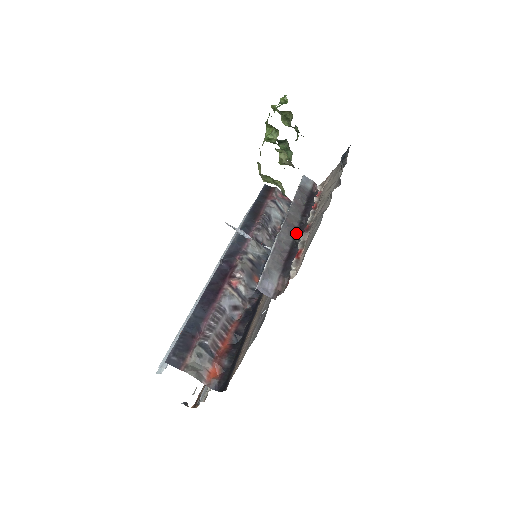
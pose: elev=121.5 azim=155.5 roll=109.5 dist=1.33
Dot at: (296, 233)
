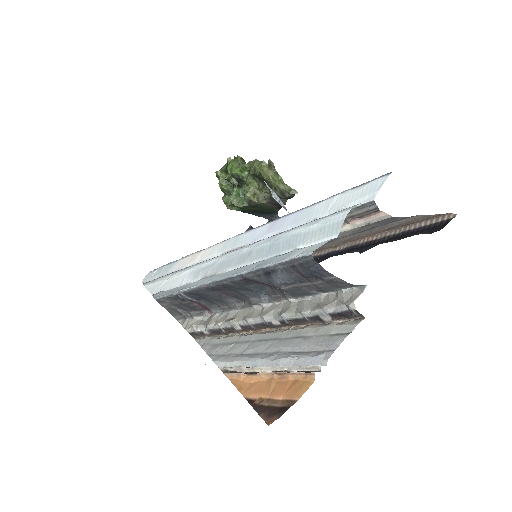
Dot at: occluded
